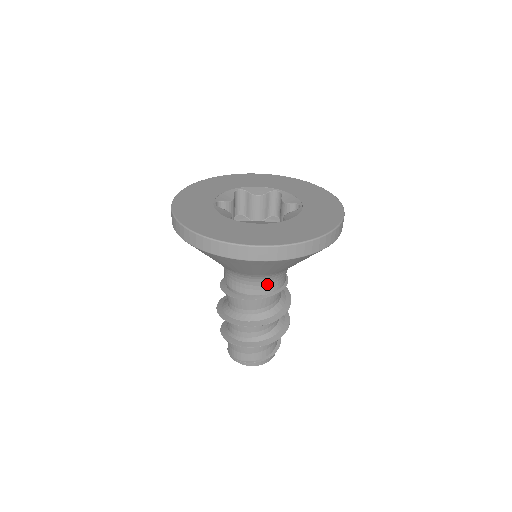
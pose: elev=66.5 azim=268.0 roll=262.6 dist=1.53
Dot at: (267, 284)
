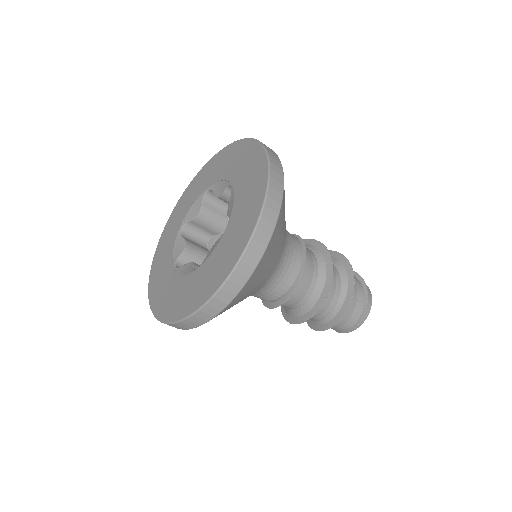
Dot at: (287, 269)
